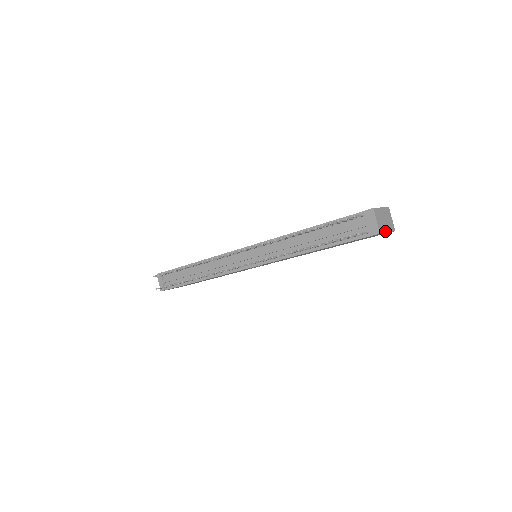
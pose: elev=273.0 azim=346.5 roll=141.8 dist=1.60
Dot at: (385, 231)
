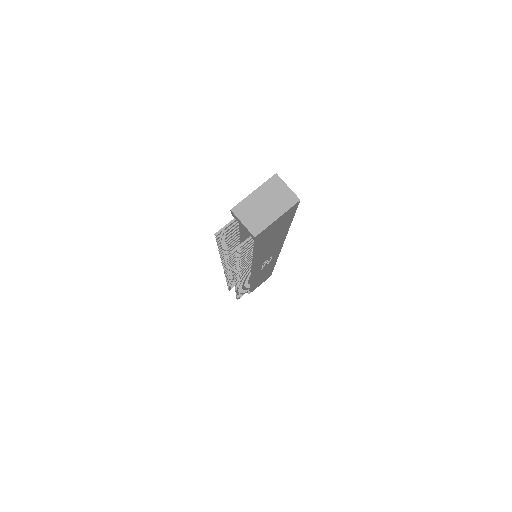
Dot at: (270, 222)
